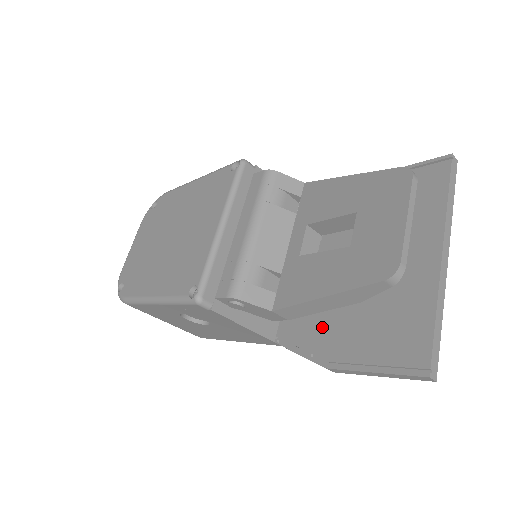
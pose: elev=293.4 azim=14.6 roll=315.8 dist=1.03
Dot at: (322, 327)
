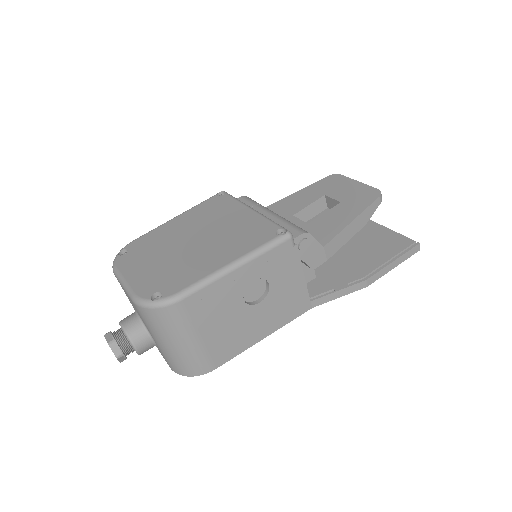
Dot at: (337, 272)
